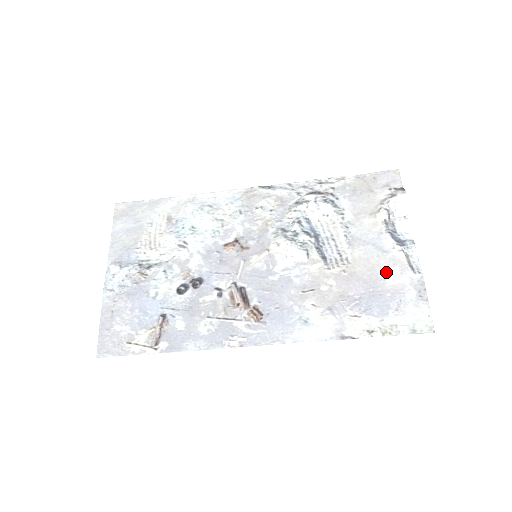
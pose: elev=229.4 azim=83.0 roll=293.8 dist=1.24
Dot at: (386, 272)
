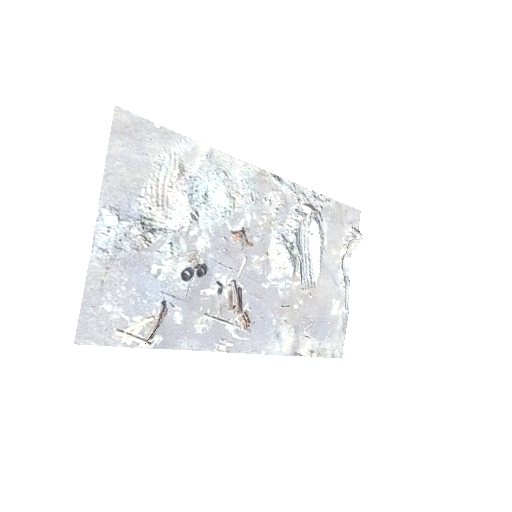
Dot at: (333, 303)
